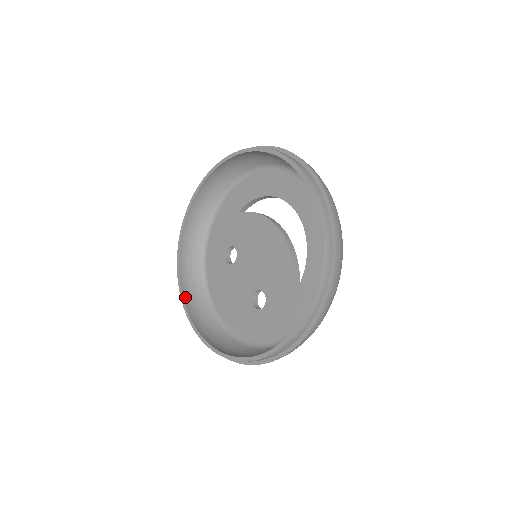
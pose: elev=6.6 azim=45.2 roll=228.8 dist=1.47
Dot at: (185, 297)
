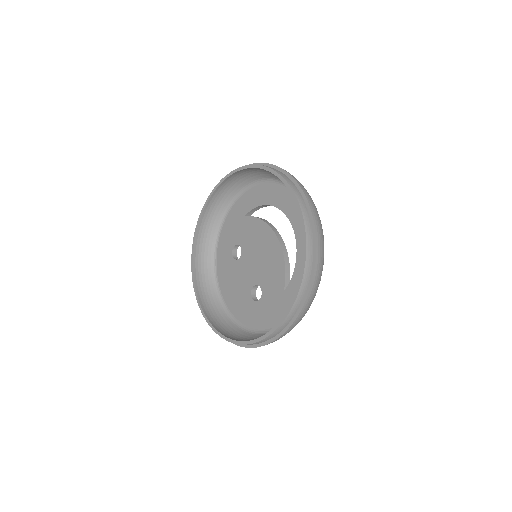
Dot at: (197, 285)
